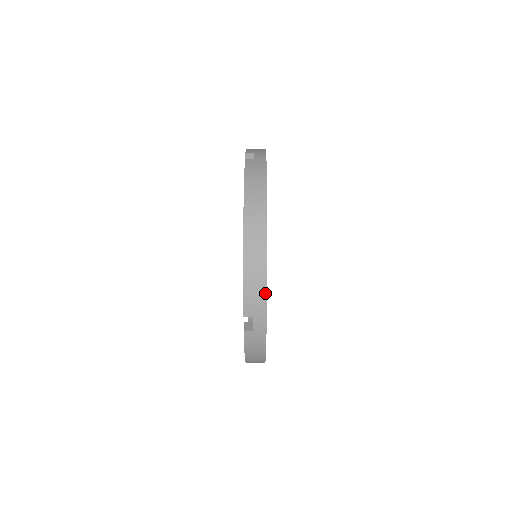
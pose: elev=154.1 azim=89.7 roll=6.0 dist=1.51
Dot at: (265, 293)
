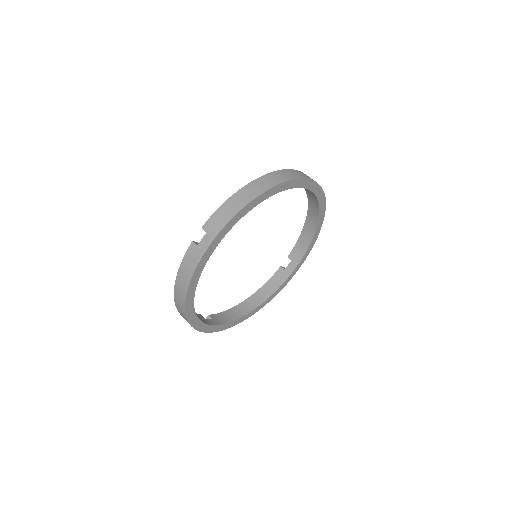
Dot at: (196, 329)
